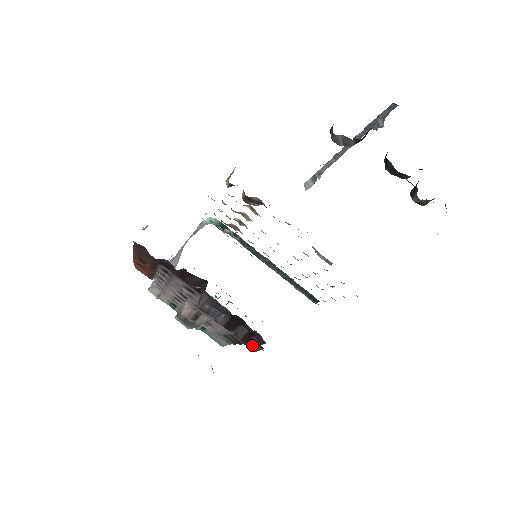
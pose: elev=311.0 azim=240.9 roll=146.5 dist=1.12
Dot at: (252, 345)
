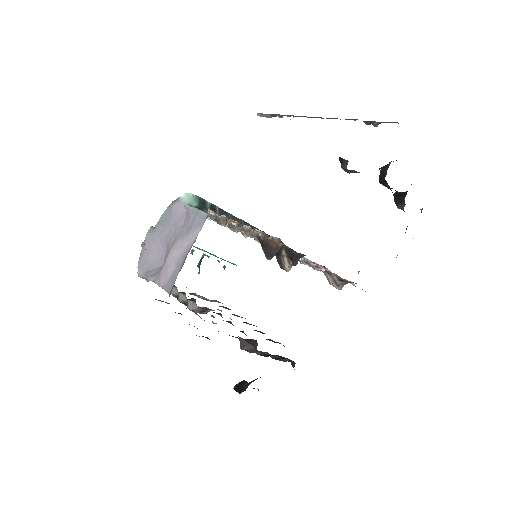
Dot at: (282, 360)
